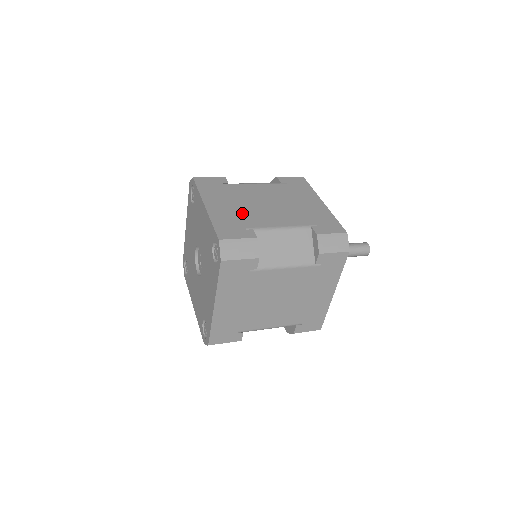
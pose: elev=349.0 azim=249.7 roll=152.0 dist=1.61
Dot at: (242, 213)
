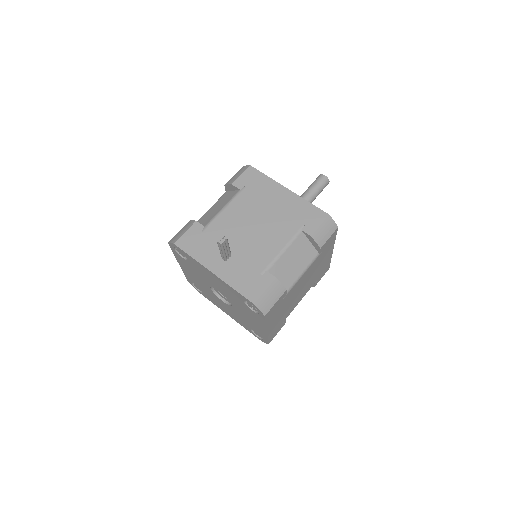
Dot at: (285, 314)
